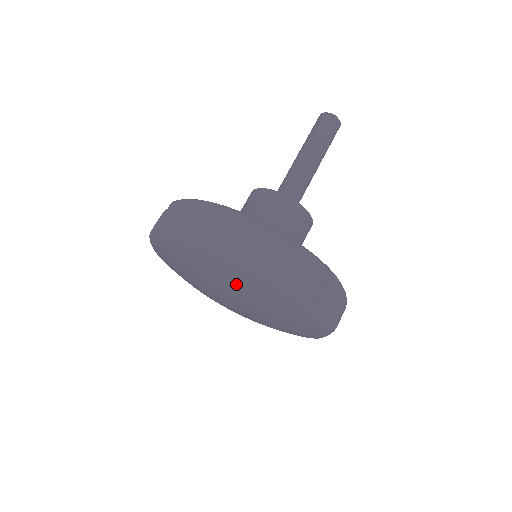
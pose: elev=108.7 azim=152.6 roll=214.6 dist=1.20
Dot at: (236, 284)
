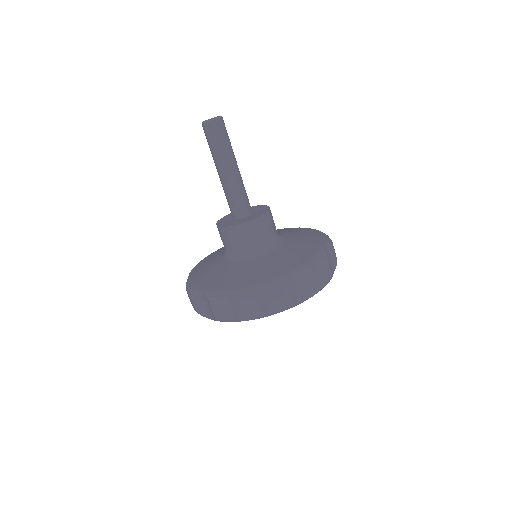
Dot at: occluded
